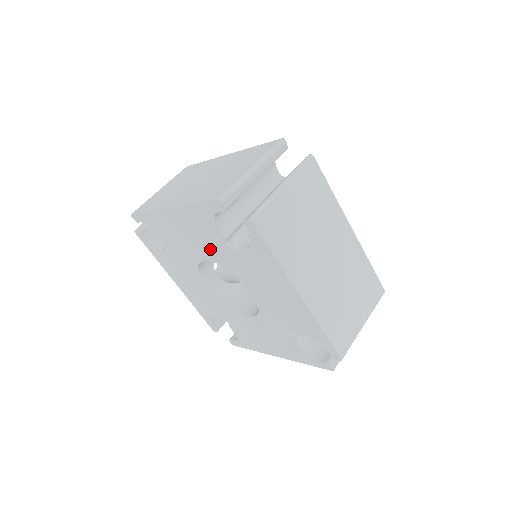
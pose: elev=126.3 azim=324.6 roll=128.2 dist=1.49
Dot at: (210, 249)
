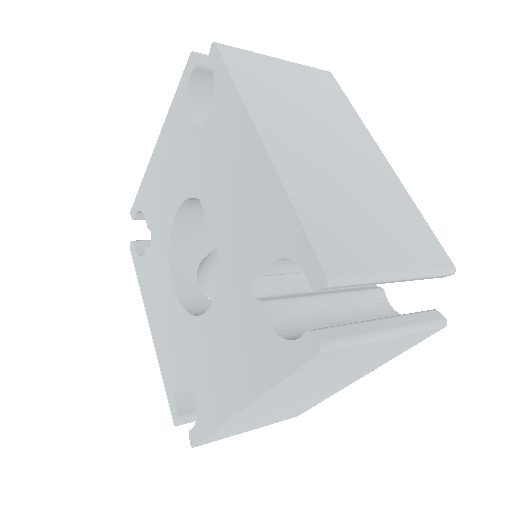
Dot at: (181, 175)
